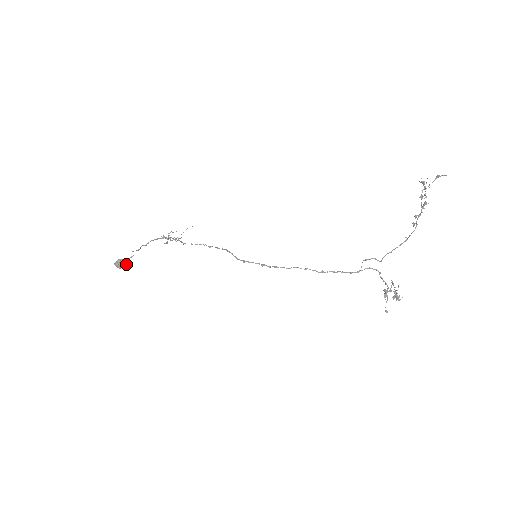
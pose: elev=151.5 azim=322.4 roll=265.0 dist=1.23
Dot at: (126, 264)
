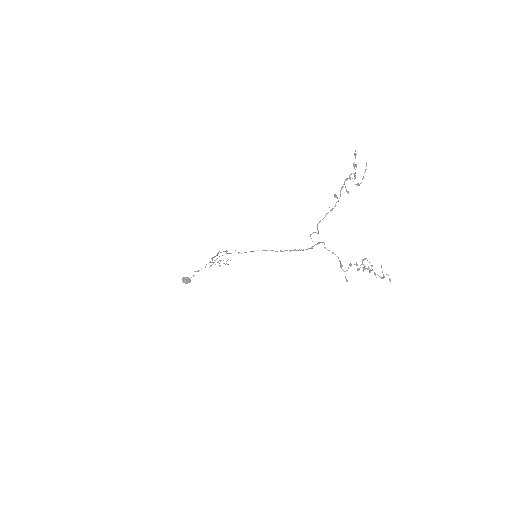
Dot at: (189, 280)
